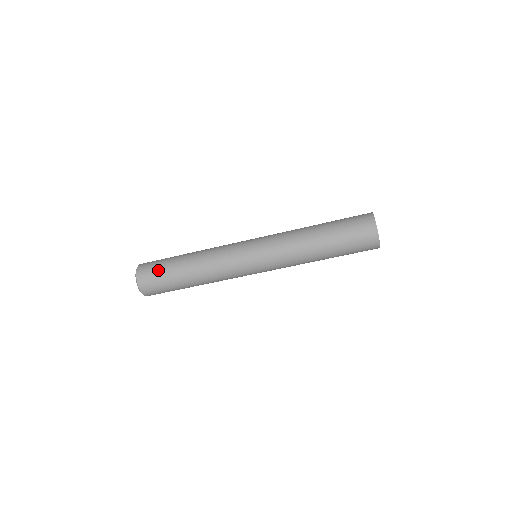
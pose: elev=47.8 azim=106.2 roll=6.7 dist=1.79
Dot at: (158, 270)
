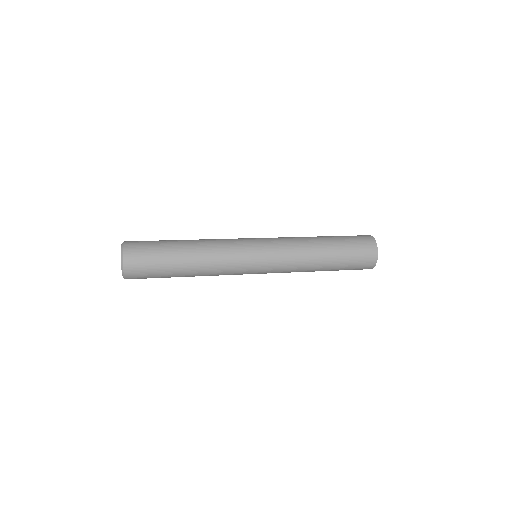
Dot at: (152, 277)
